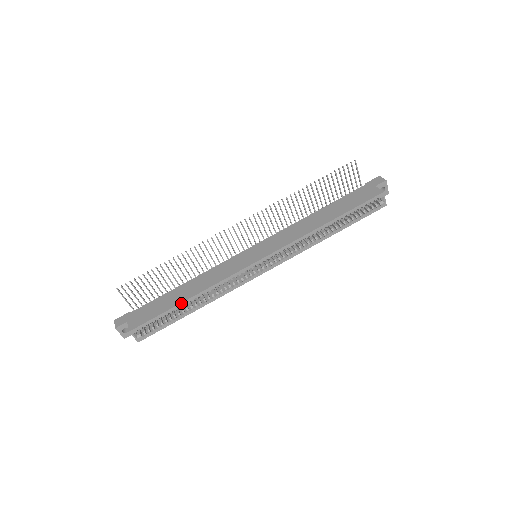
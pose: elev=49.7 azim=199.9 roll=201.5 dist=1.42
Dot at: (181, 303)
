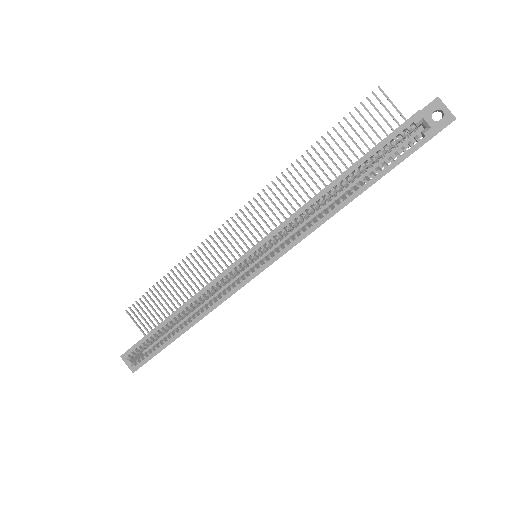
Dot at: (164, 320)
